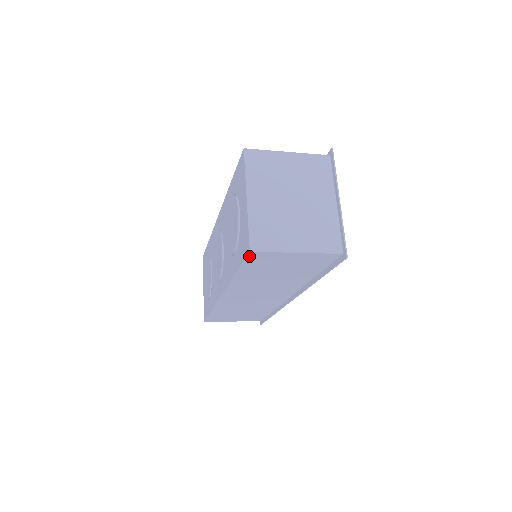
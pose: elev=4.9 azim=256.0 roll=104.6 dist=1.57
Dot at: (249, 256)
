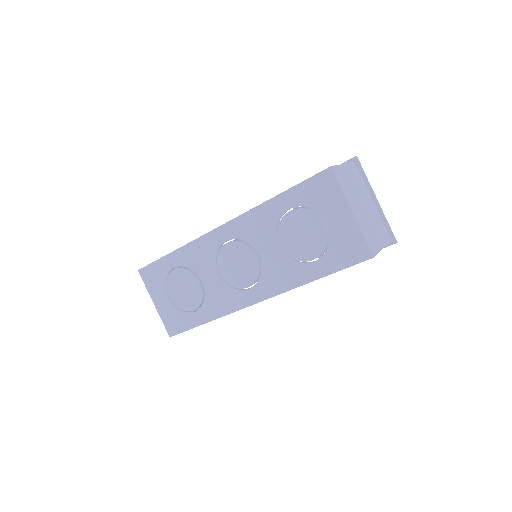
Dot at: (363, 261)
